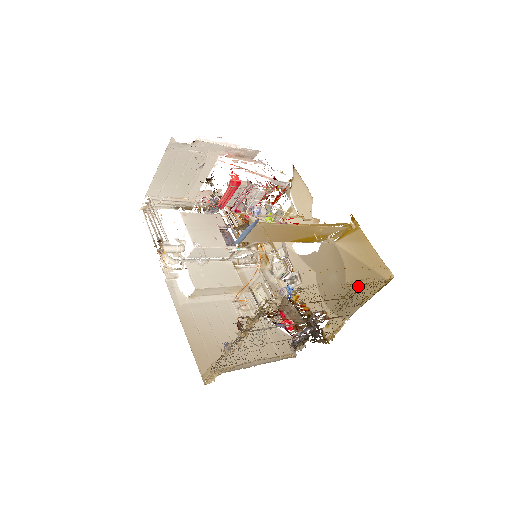
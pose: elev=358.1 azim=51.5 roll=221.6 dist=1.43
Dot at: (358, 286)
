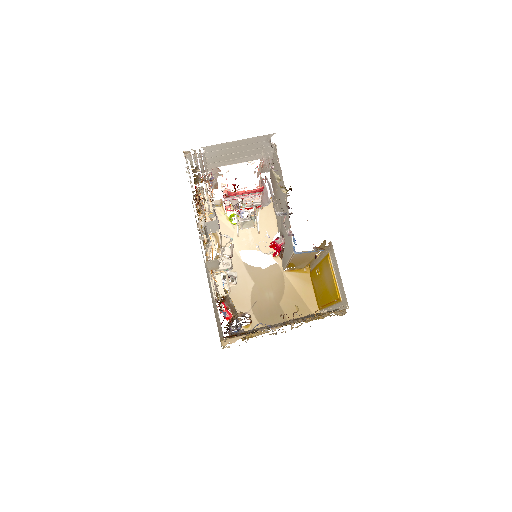
Dot at: occluded
